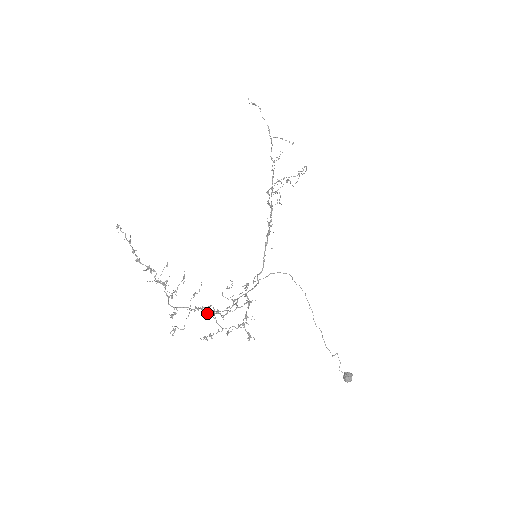
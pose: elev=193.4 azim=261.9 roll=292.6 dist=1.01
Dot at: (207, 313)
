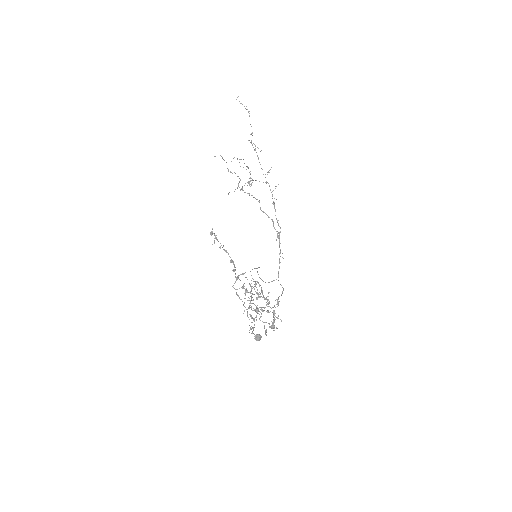
Dot at: (257, 311)
